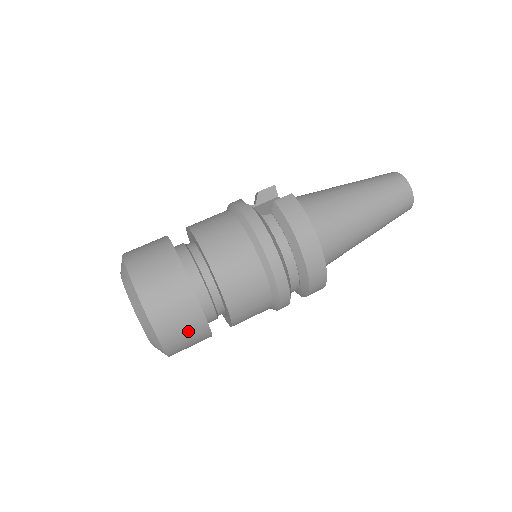
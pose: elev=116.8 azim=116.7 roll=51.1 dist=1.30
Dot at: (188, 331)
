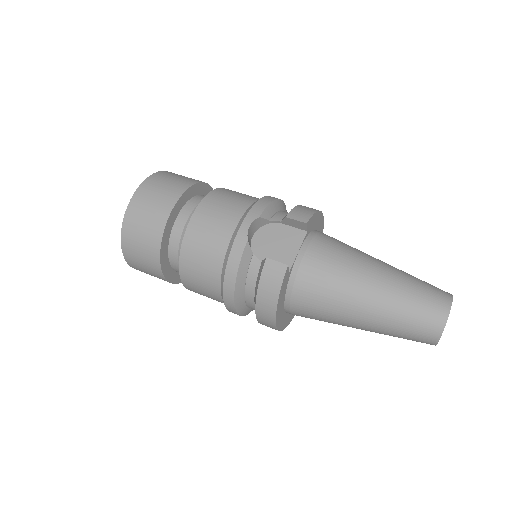
Dot at: occluded
